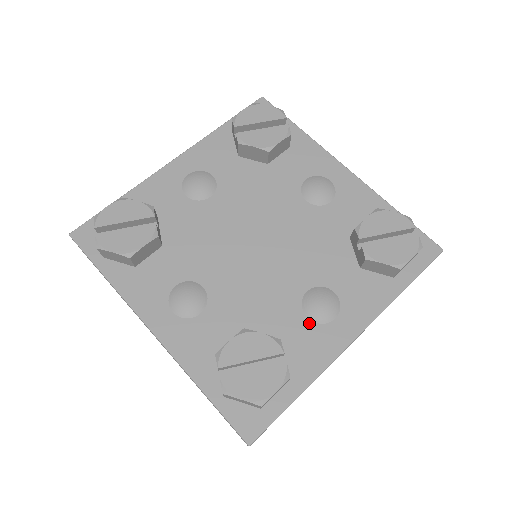
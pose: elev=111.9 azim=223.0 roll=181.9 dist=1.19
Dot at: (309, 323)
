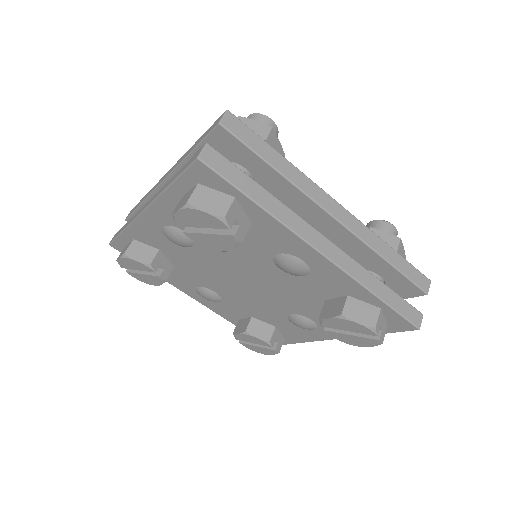
Dot at: (294, 326)
